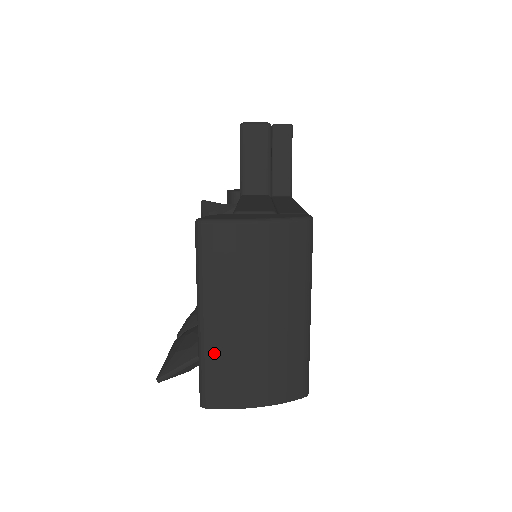
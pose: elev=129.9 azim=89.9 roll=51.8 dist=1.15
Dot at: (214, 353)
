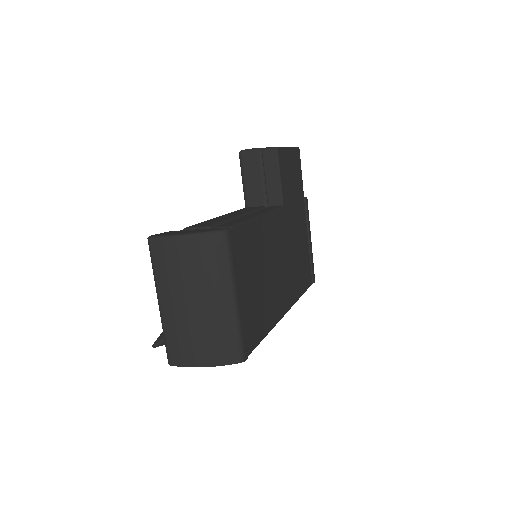
Dot at: (169, 327)
